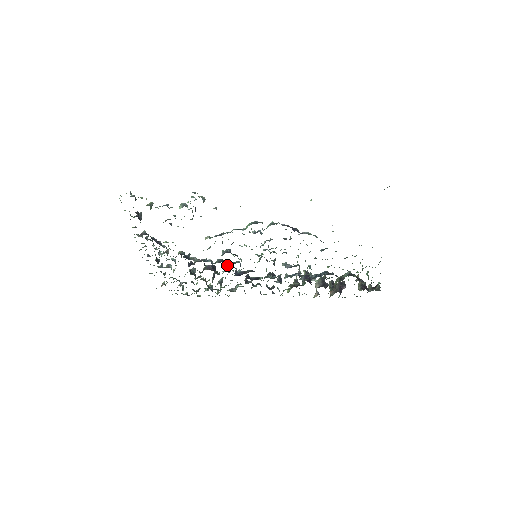
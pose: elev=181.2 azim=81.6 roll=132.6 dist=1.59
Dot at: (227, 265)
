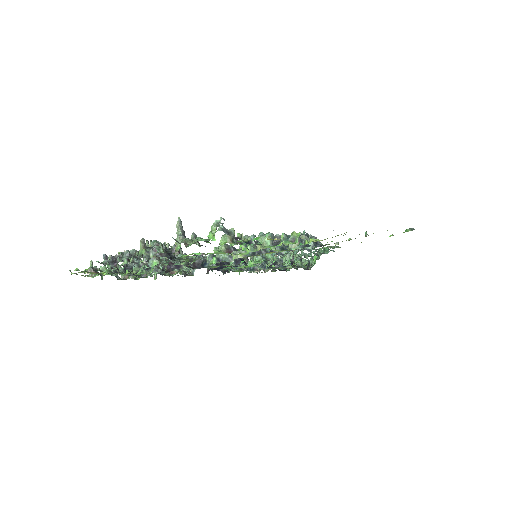
Dot at: (221, 266)
